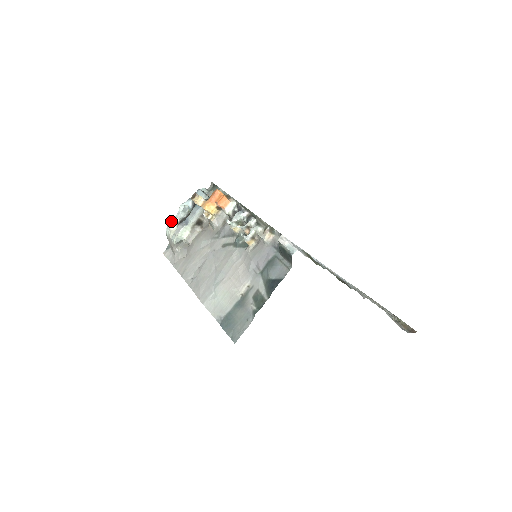
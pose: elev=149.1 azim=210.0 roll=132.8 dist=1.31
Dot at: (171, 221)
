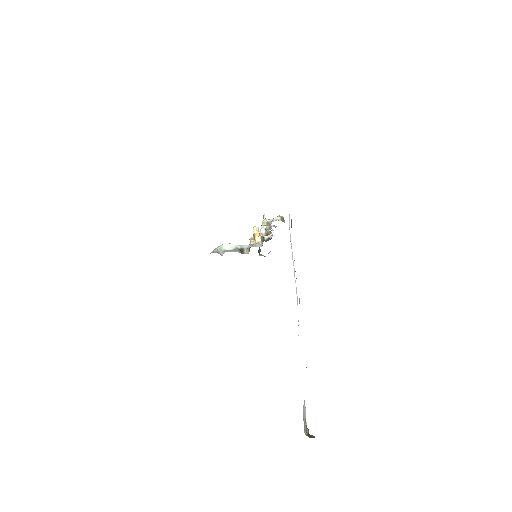
Dot at: occluded
